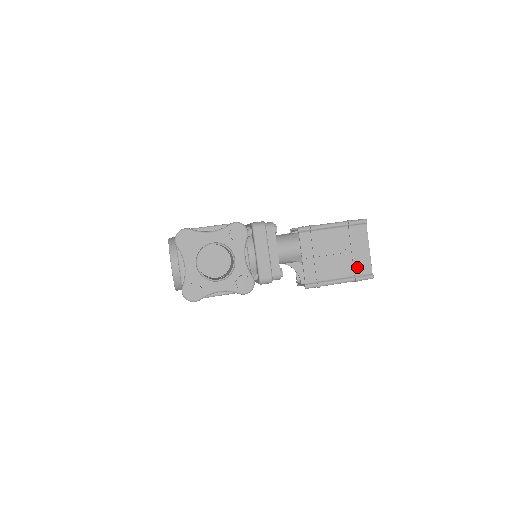
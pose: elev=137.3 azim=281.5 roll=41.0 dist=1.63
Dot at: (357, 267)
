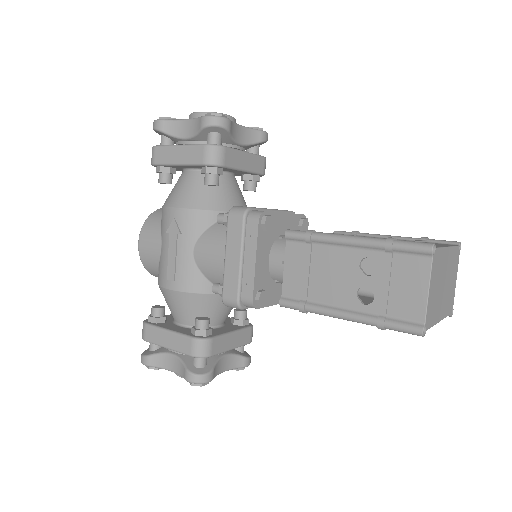
Dot at: occluded
